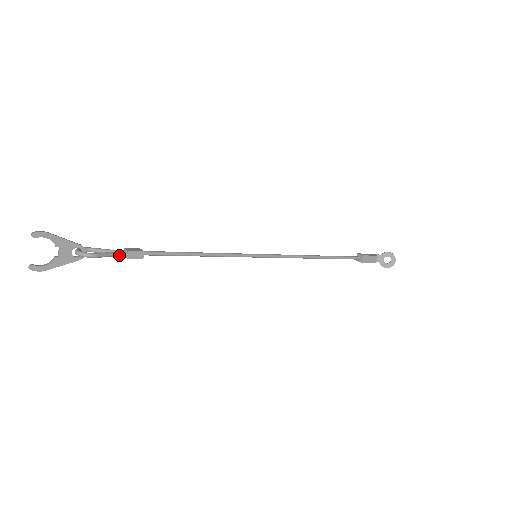
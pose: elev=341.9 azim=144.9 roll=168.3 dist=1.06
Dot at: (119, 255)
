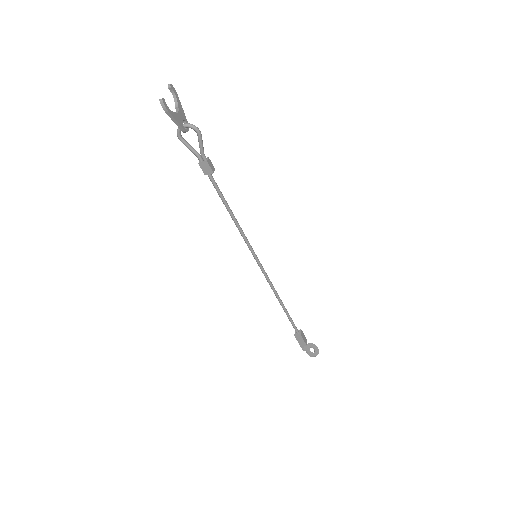
Dot at: (204, 154)
